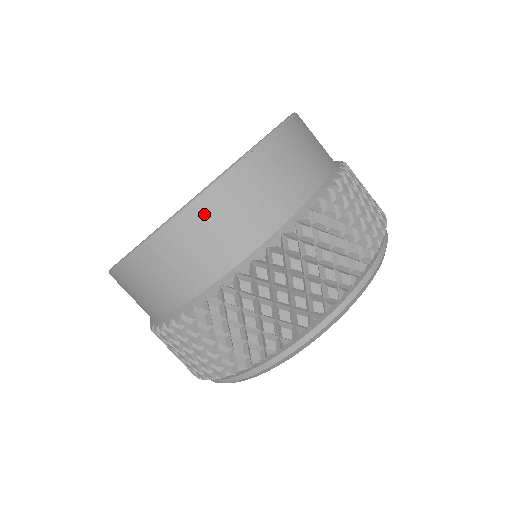
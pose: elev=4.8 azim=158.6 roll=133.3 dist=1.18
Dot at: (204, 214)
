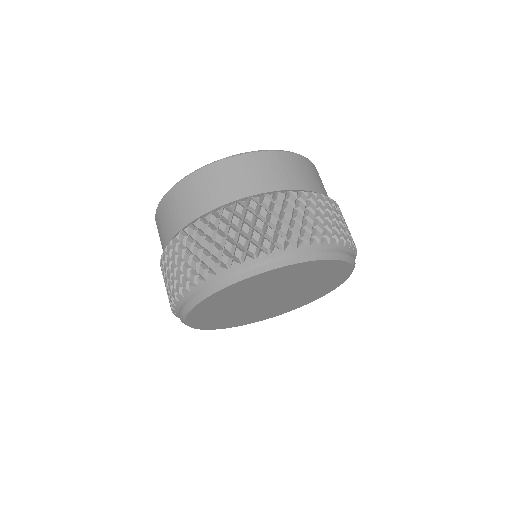
Dot at: (189, 184)
